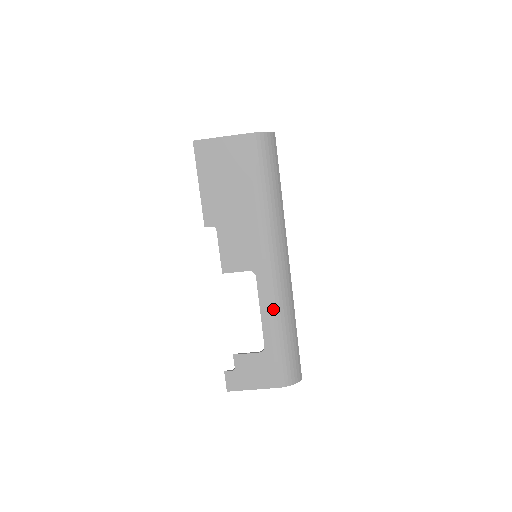
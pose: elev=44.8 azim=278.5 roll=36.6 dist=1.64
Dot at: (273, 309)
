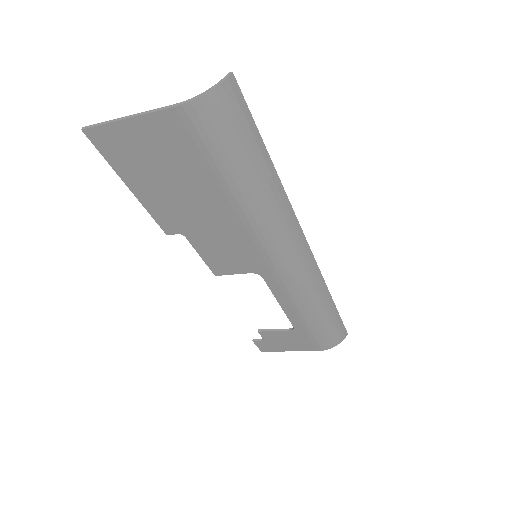
Dot at: (296, 302)
